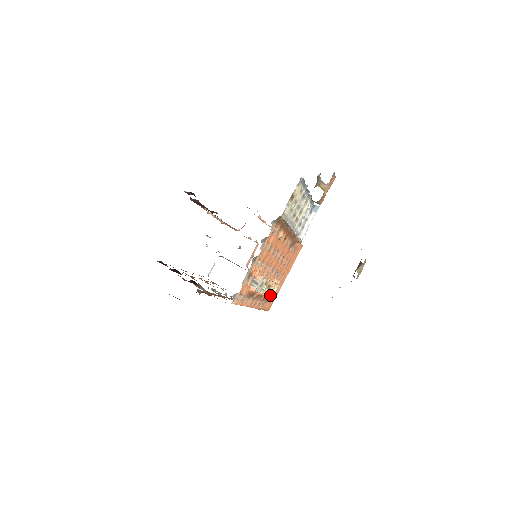
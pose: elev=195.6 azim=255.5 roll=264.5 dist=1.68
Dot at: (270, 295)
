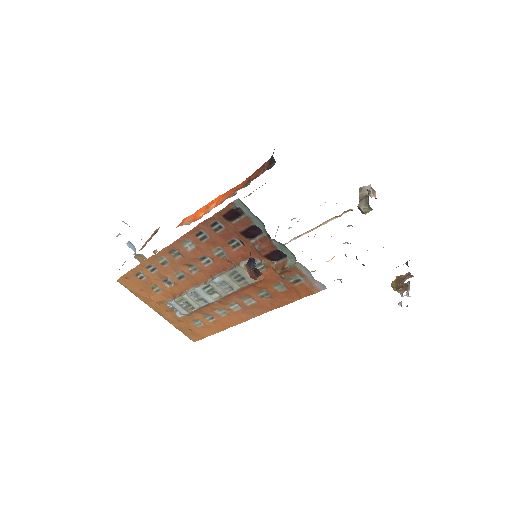
Dot at: occluded
